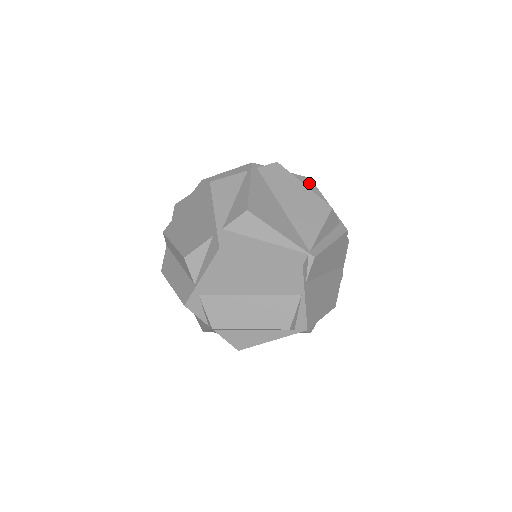
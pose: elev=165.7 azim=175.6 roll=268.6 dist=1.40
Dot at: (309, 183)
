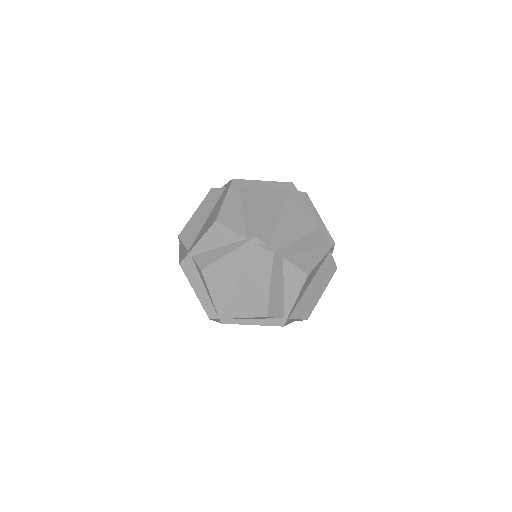
Dot at: (299, 278)
